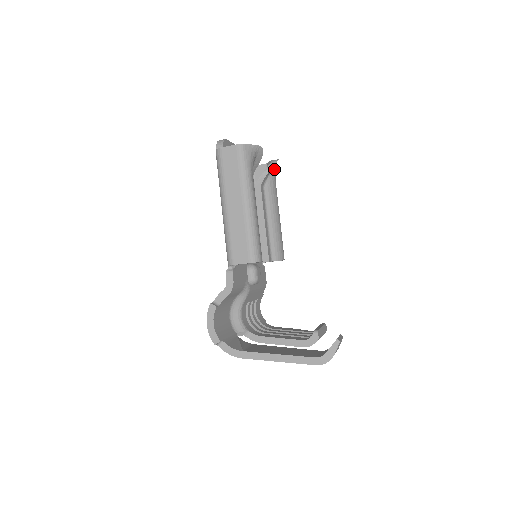
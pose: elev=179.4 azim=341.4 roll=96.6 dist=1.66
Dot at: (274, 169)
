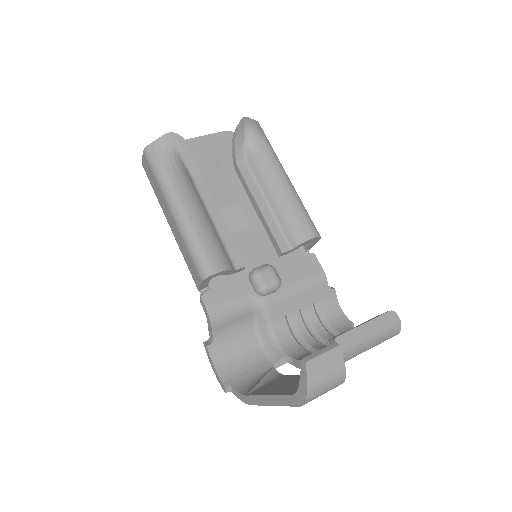
Dot at: (250, 131)
